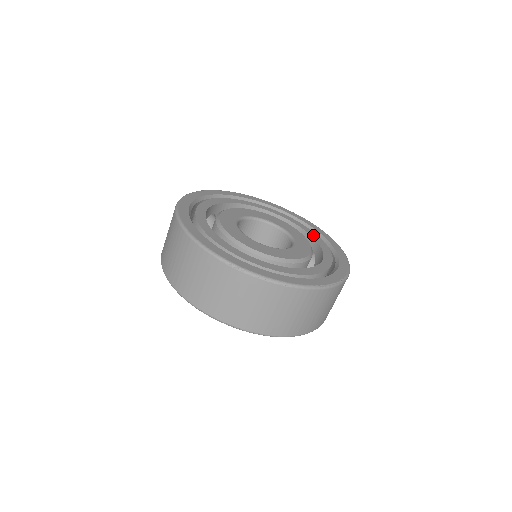
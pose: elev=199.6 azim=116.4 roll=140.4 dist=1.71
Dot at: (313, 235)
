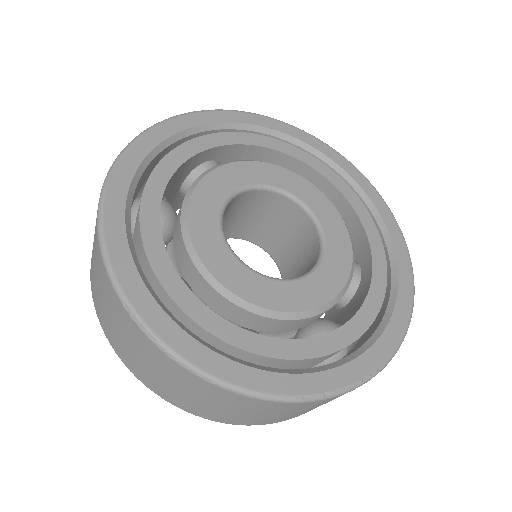
Dot at: (374, 242)
